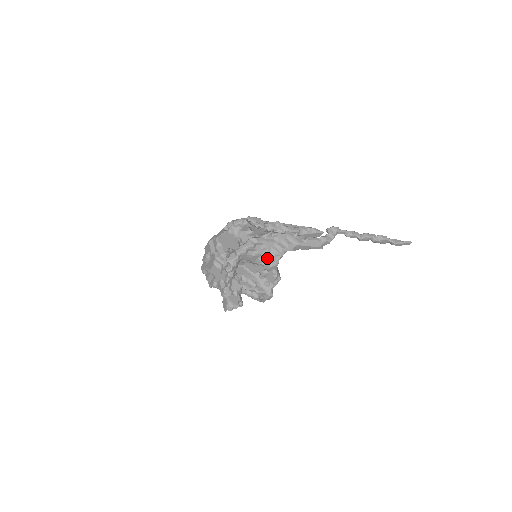
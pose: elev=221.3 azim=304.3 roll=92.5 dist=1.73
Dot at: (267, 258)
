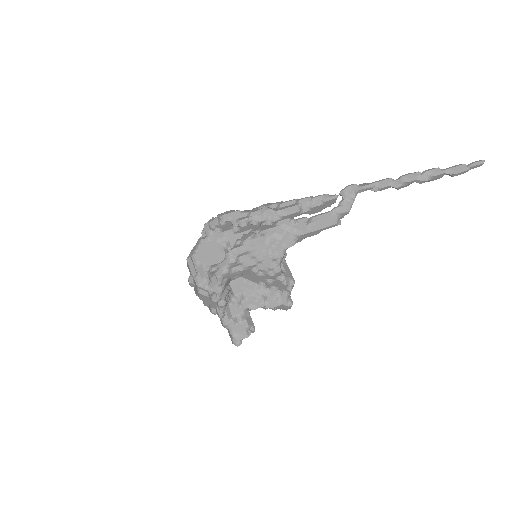
Dot at: (262, 267)
